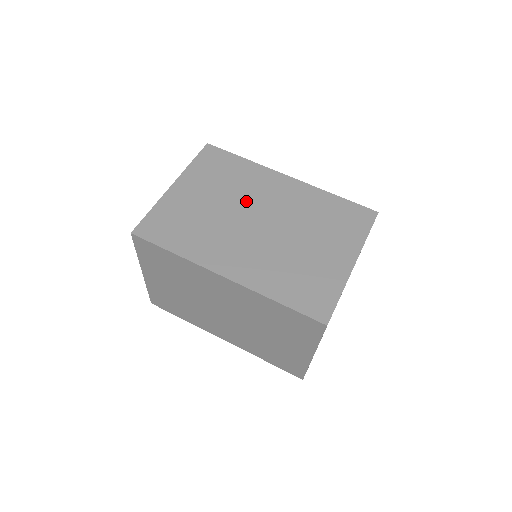
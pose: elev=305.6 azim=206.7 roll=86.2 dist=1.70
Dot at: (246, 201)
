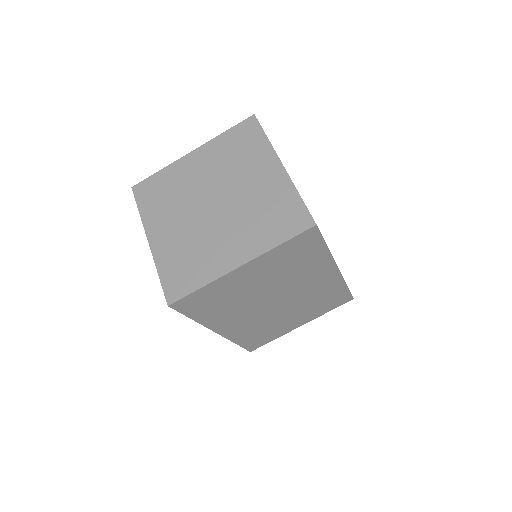
Dot at: (285, 287)
